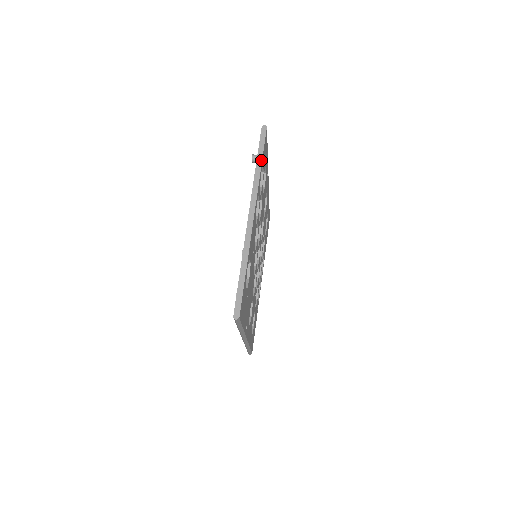
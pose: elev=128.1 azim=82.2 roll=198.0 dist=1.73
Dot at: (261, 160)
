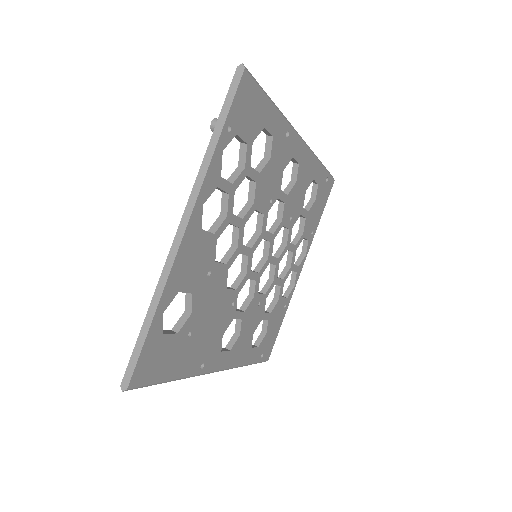
Dot at: (219, 132)
